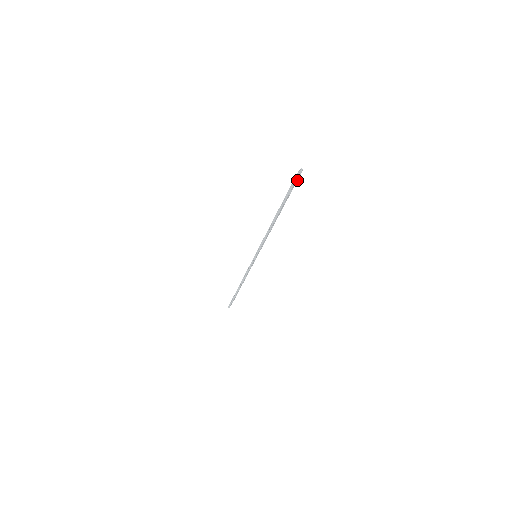
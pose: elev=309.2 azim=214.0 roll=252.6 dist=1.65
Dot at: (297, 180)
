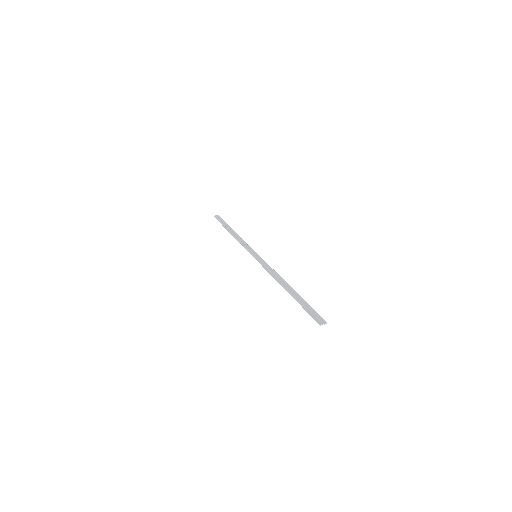
Dot at: (318, 315)
